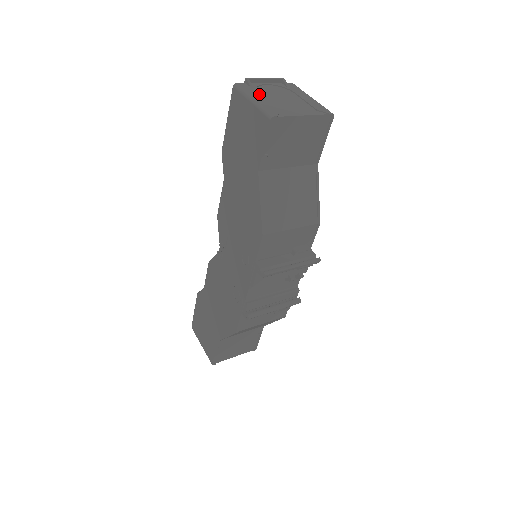
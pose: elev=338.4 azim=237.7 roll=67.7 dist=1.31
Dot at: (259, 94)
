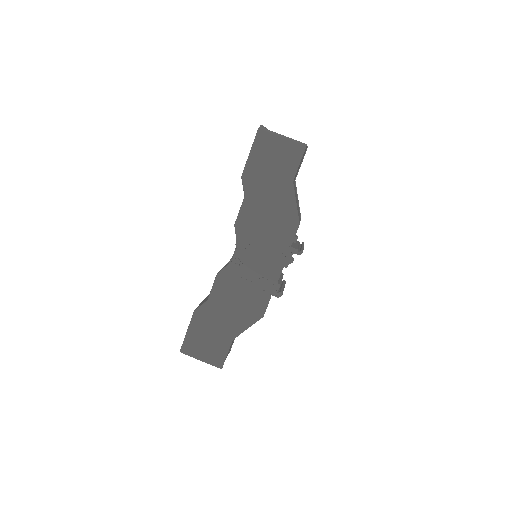
Dot at: occluded
